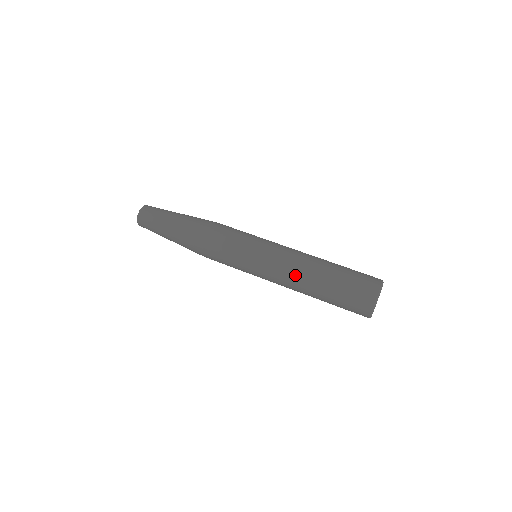
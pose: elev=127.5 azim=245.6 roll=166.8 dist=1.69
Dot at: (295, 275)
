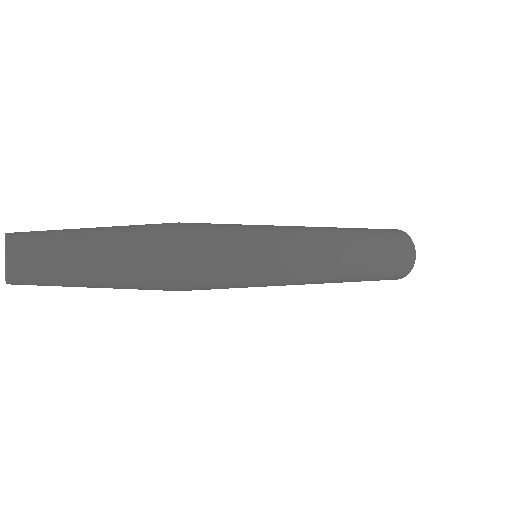
Dot at: (334, 264)
